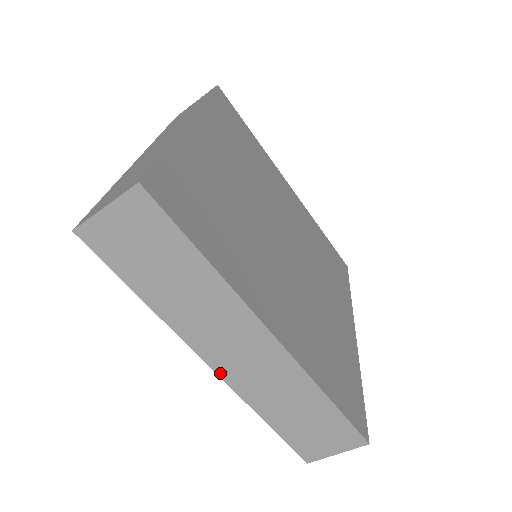
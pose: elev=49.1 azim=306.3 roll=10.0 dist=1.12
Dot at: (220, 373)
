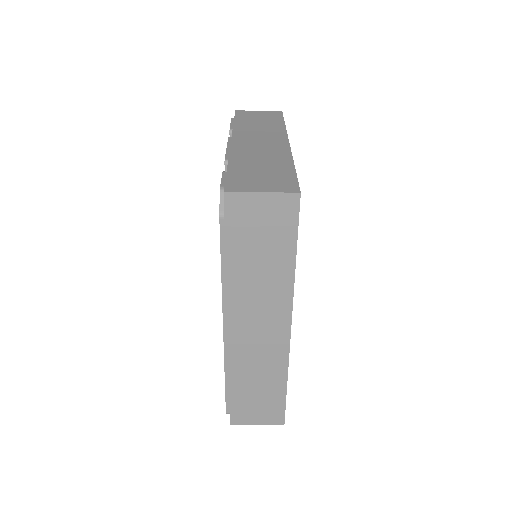
Dot at: (231, 337)
